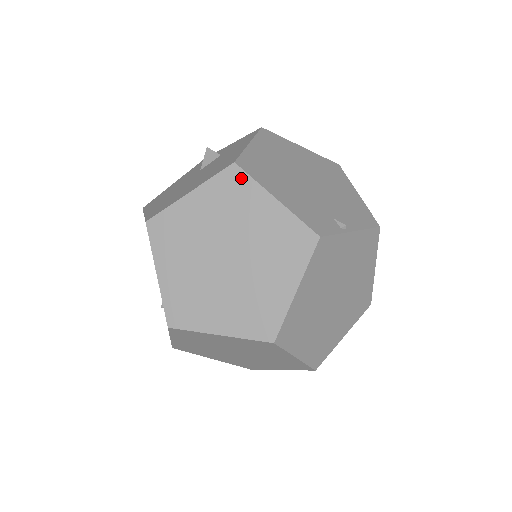
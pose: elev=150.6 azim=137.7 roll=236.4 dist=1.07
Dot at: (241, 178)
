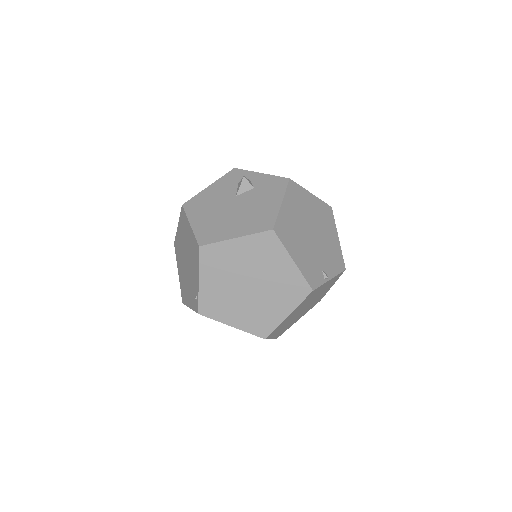
Dot at: (275, 241)
